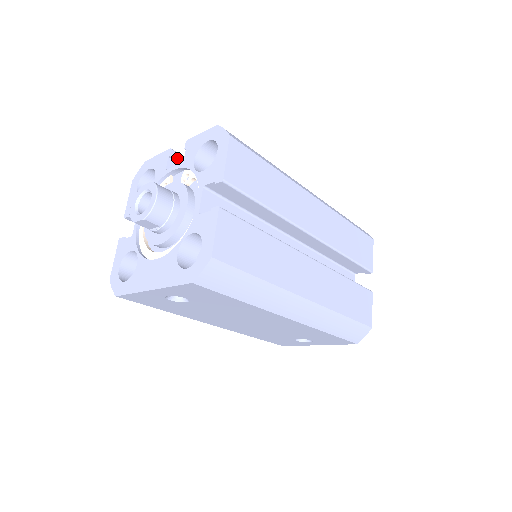
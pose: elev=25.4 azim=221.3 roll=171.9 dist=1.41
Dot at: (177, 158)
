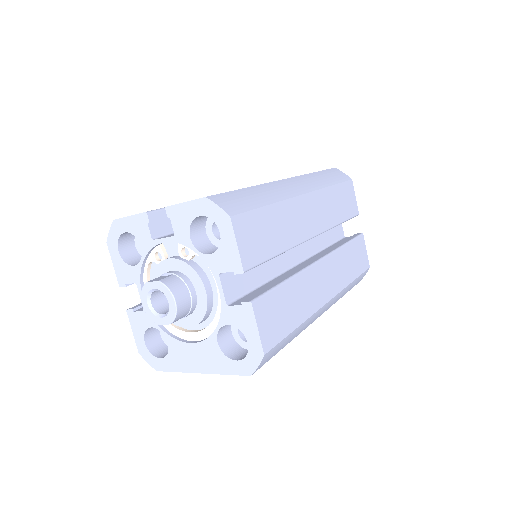
Dot at: (156, 218)
